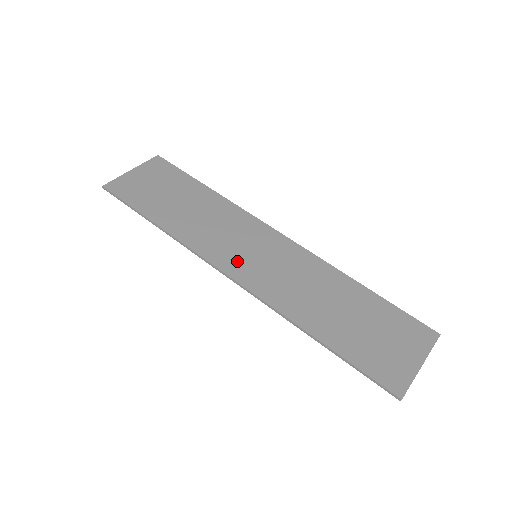
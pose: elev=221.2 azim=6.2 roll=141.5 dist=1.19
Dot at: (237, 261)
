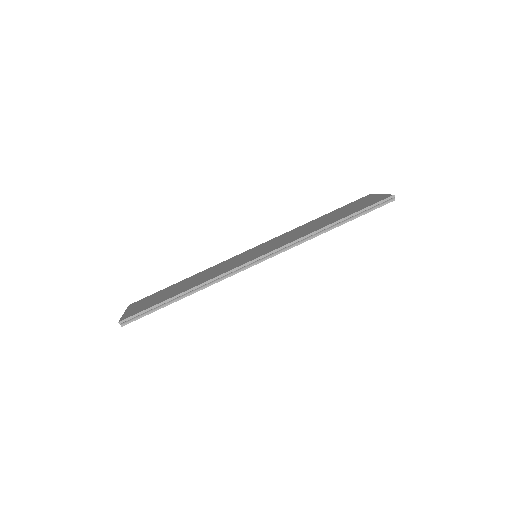
Dot at: (251, 257)
